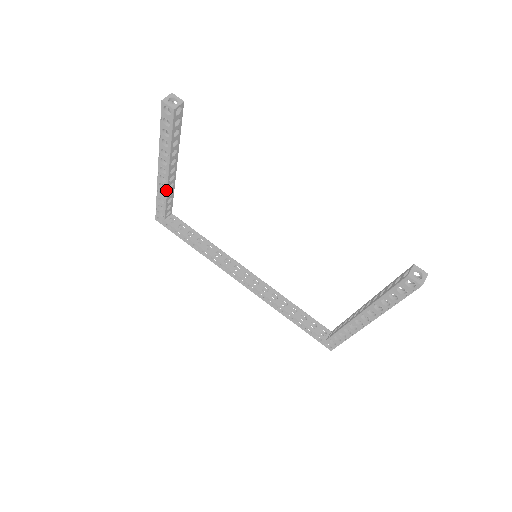
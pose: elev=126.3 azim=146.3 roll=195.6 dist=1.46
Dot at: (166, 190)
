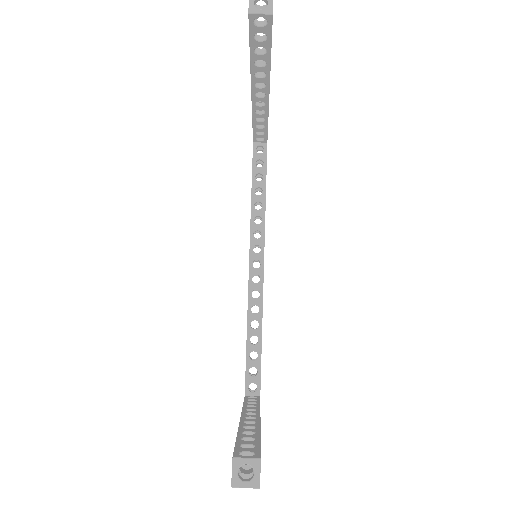
Dot at: (252, 111)
